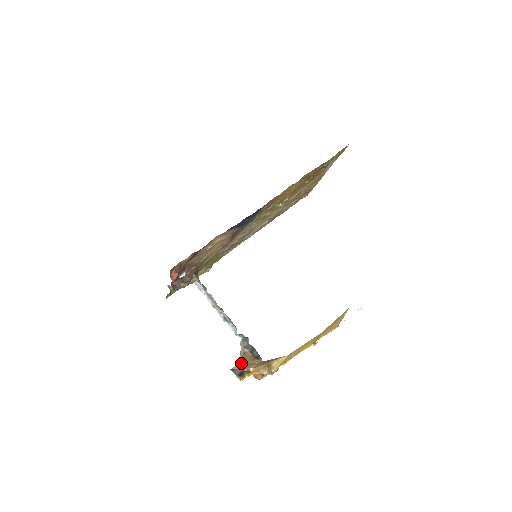
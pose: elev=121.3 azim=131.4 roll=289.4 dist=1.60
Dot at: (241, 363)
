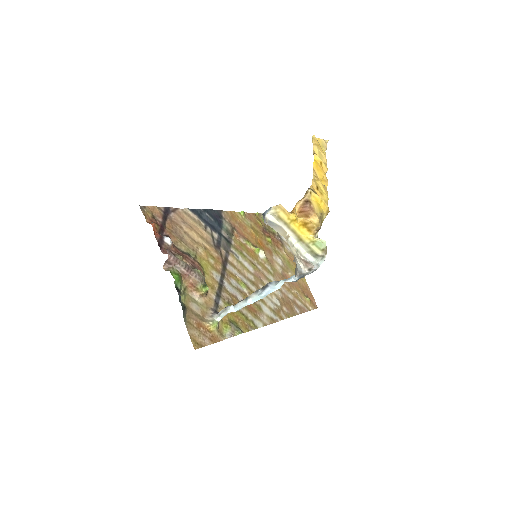
Dot at: (286, 236)
